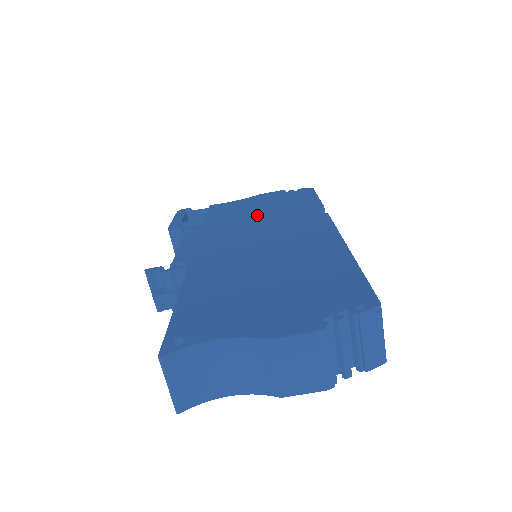
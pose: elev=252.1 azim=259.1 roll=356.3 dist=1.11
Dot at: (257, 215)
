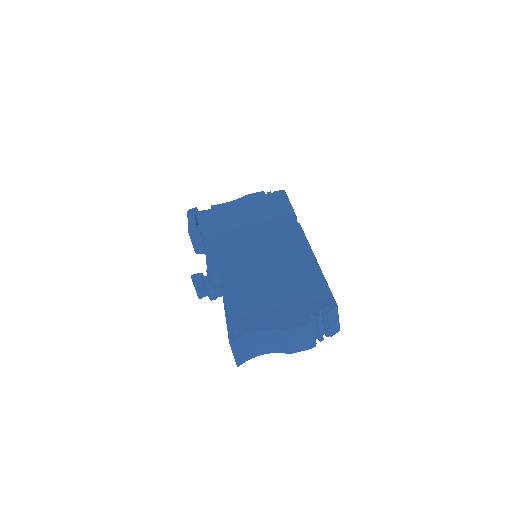
Dot at: (251, 222)
